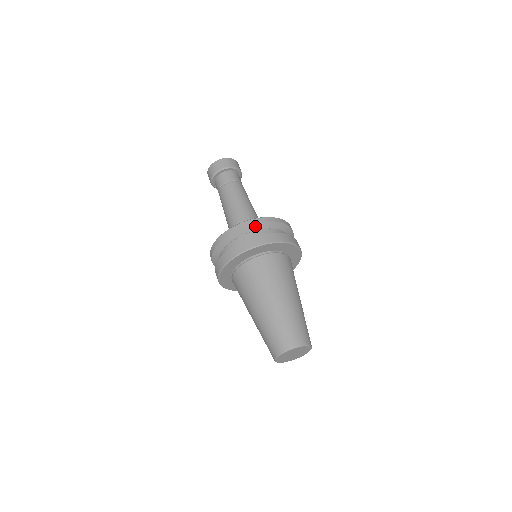
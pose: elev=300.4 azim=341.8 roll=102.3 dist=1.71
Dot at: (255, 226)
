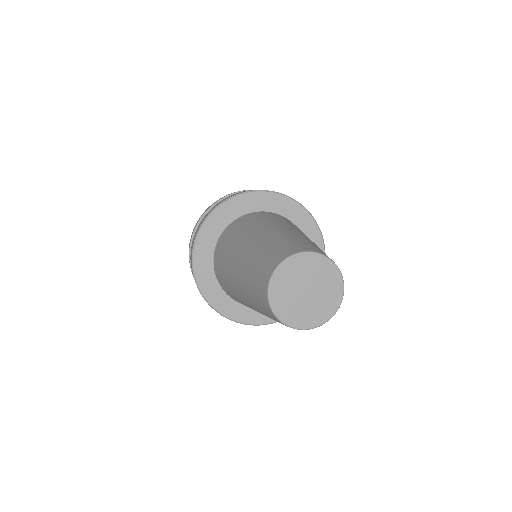
Dot at: occluded
